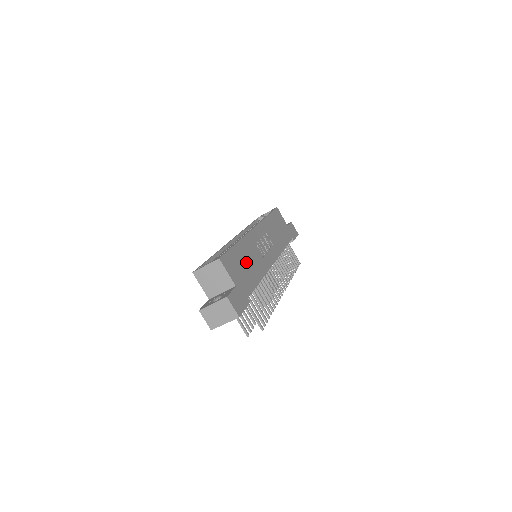
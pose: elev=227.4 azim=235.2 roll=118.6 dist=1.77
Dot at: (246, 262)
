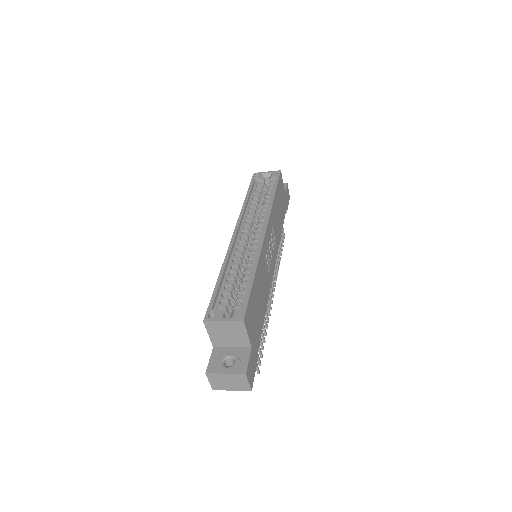
Dot at: (259, 297)
